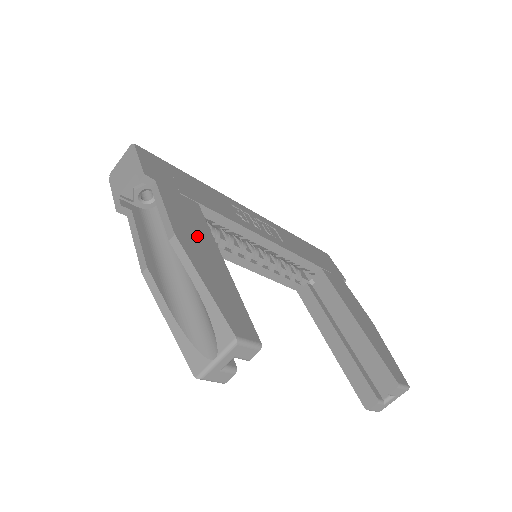
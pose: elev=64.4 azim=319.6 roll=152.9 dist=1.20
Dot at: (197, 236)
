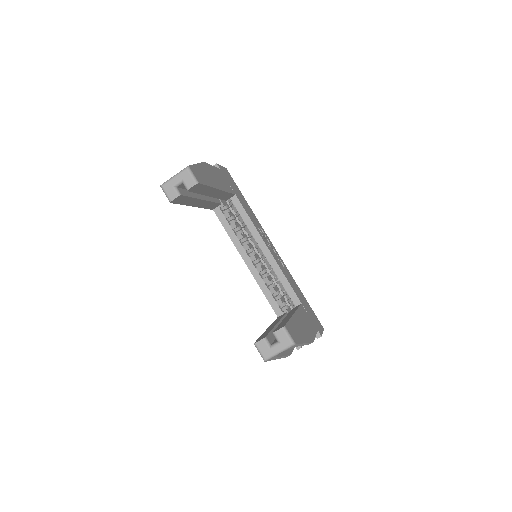
Dot at: (216, 178)
